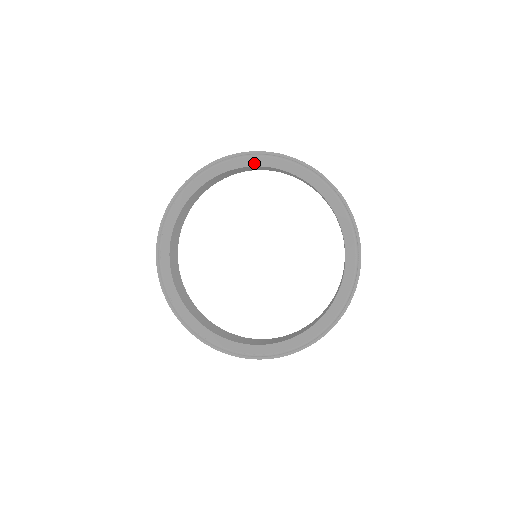
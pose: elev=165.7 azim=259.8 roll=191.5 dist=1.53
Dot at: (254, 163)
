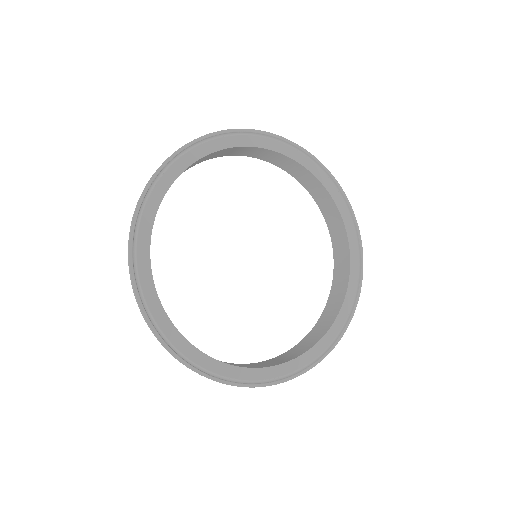
Dot at: (289, 153)
